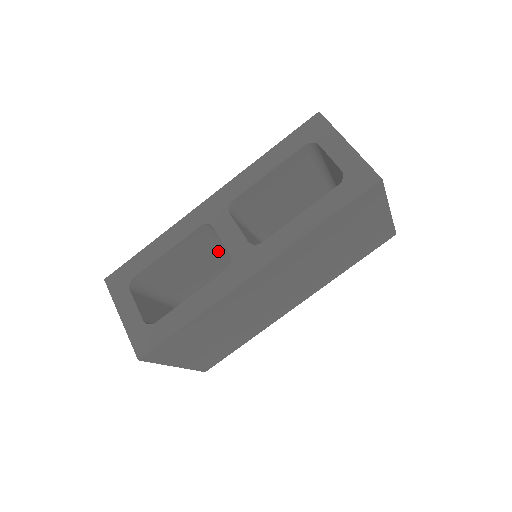
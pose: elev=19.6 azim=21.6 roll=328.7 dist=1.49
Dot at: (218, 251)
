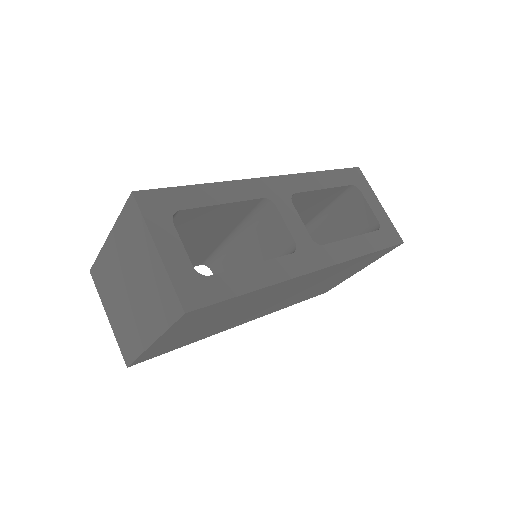
Dot at: (223, 232)
